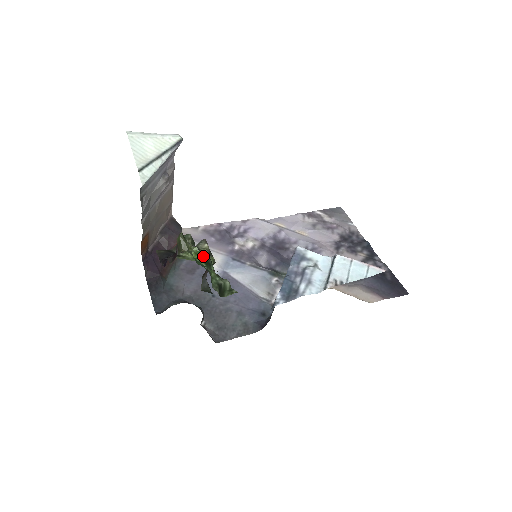
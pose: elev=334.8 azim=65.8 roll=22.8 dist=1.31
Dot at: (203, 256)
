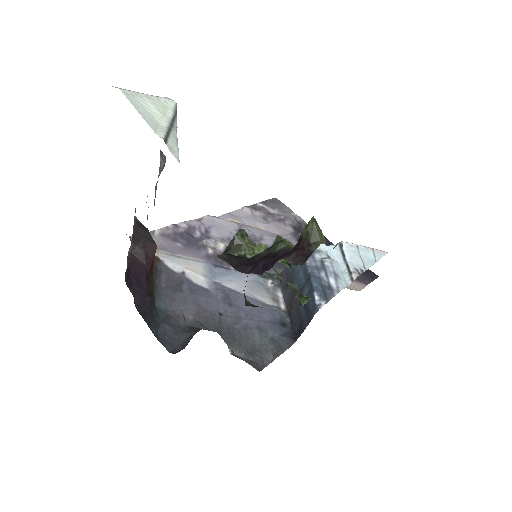
Dot at: occluded
